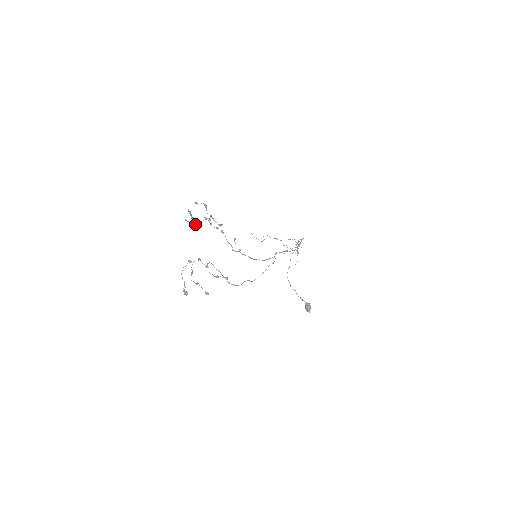
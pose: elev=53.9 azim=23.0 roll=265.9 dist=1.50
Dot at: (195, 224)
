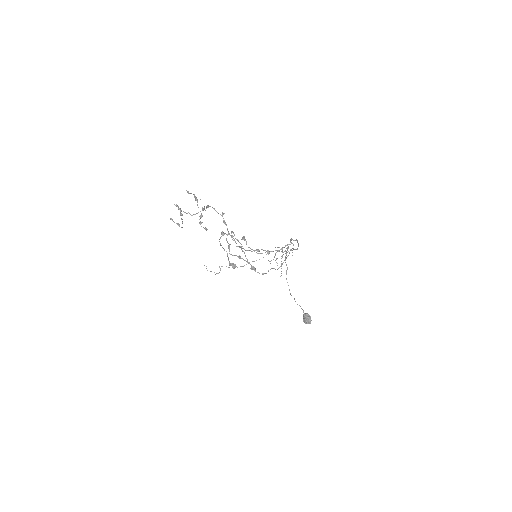
Dot at: (179, 226)
